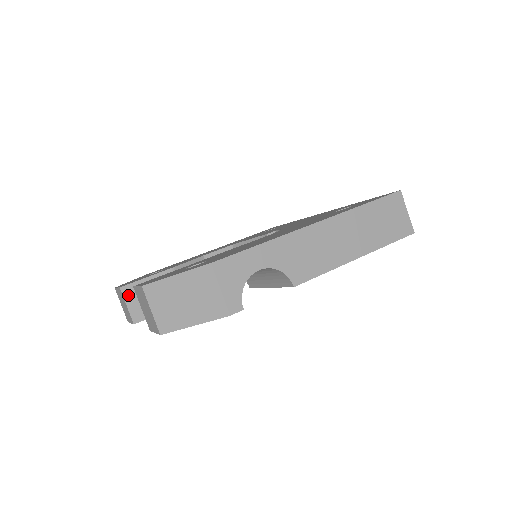
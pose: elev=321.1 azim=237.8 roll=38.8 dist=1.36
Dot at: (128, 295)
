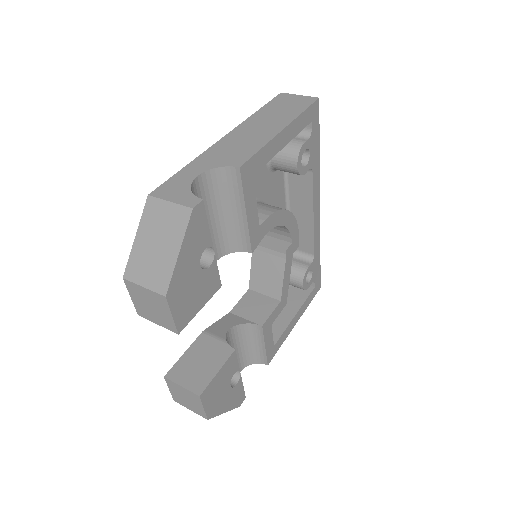
Dot at: (176, 377)
